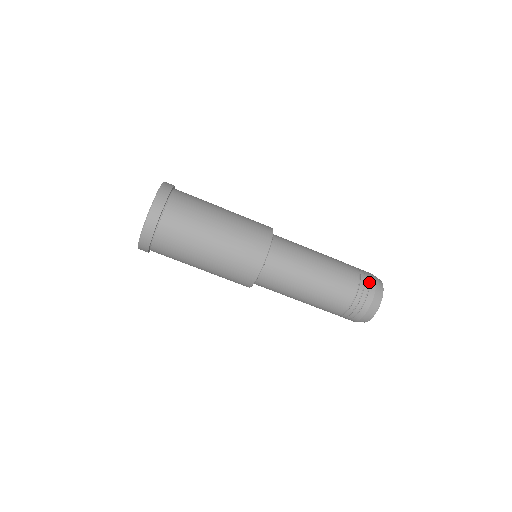
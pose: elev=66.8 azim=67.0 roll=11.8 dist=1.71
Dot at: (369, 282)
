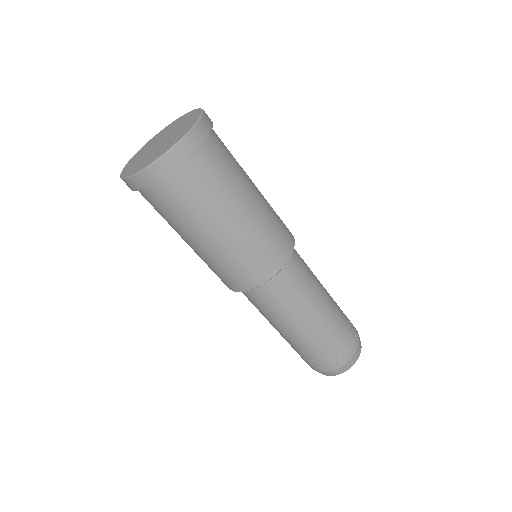
Dot at: (339, 360)
